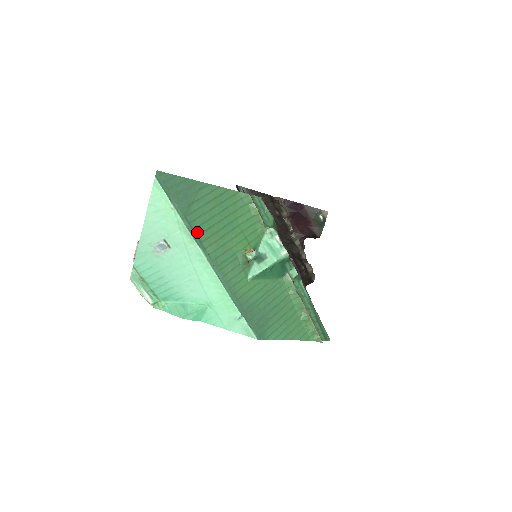
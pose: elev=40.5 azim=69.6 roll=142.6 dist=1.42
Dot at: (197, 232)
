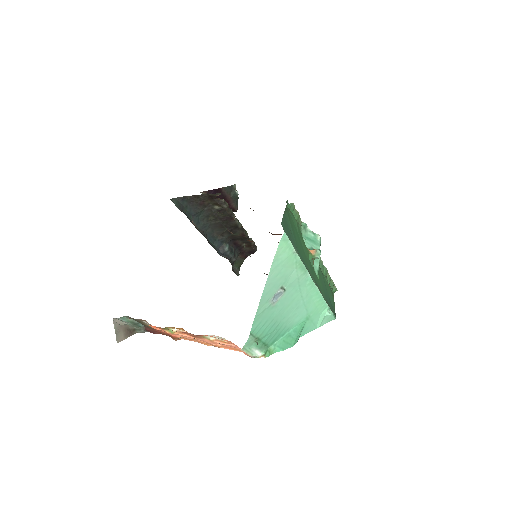
Dot at: (303, 261)
